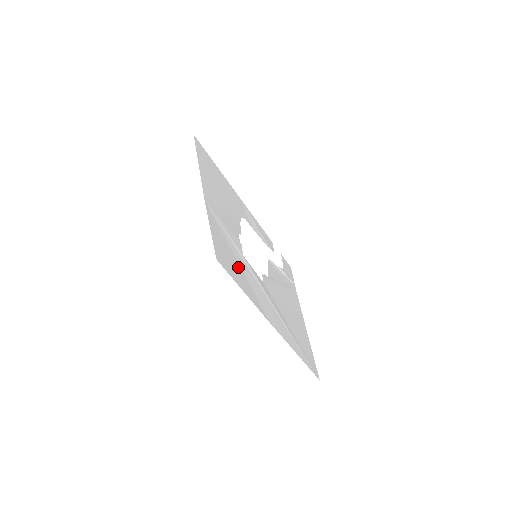
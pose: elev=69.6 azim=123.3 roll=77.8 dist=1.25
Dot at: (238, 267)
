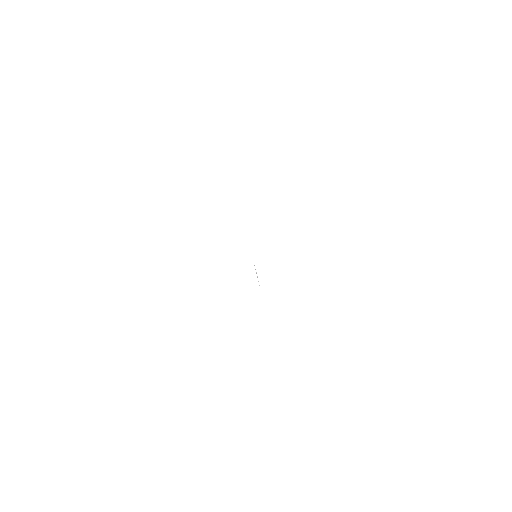
Dot at: occluded
